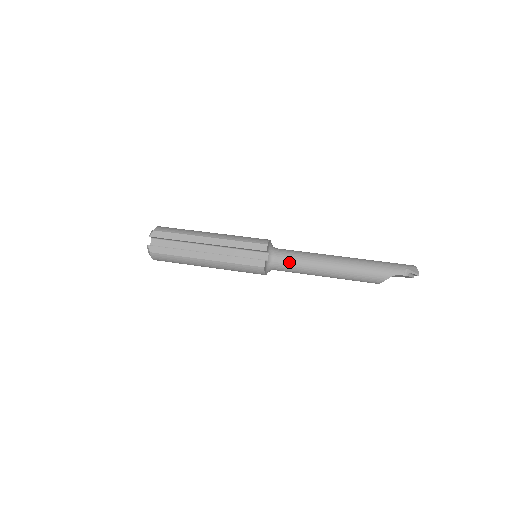
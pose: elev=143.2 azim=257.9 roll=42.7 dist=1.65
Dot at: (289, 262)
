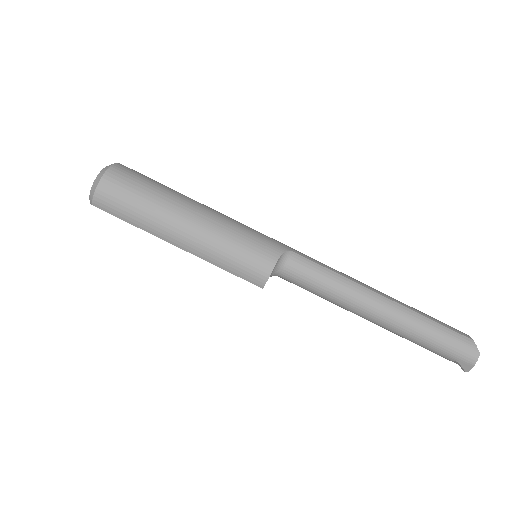
Dot at: occluded
